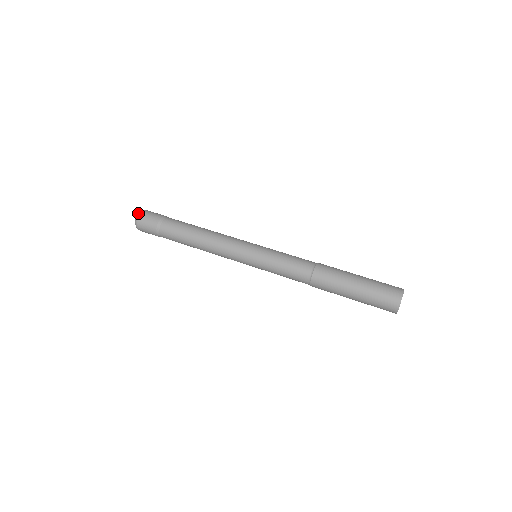
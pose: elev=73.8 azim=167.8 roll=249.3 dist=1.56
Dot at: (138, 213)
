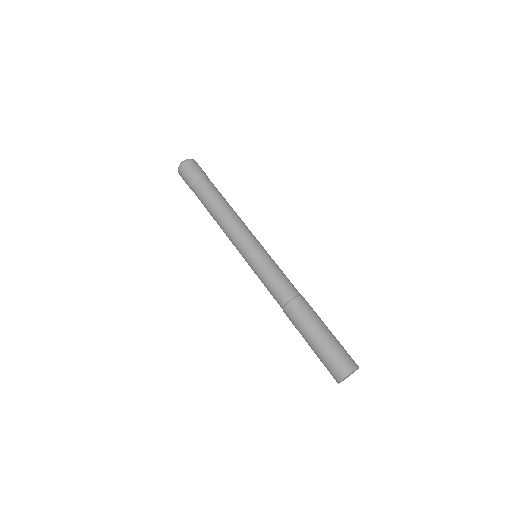
Dot at: (181, 162)
